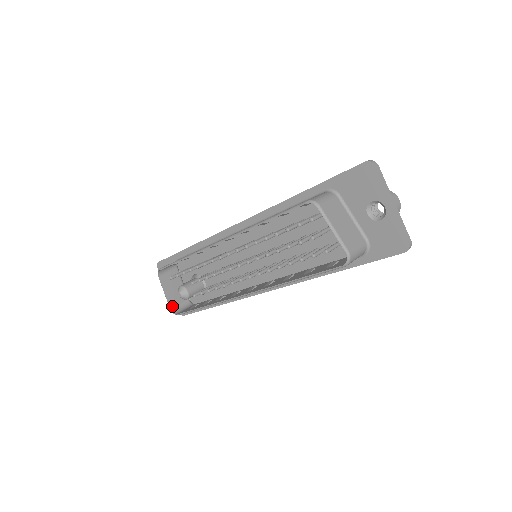
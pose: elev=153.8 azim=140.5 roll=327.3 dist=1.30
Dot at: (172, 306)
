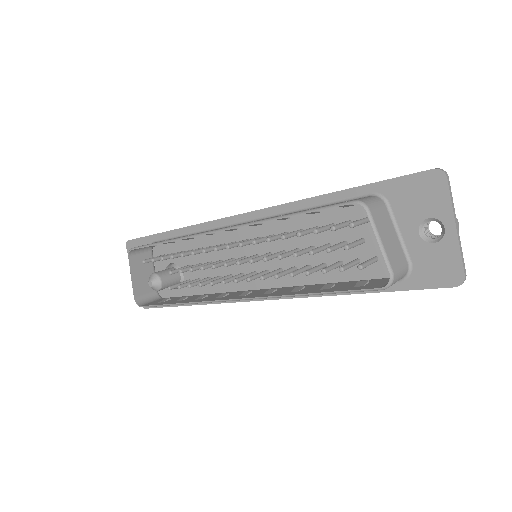
Dot at: (137, 295)
